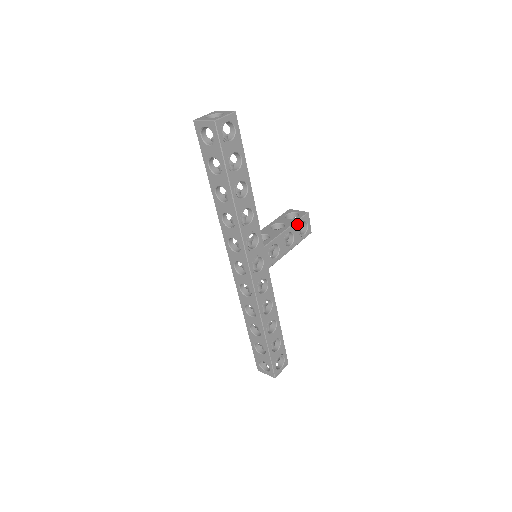
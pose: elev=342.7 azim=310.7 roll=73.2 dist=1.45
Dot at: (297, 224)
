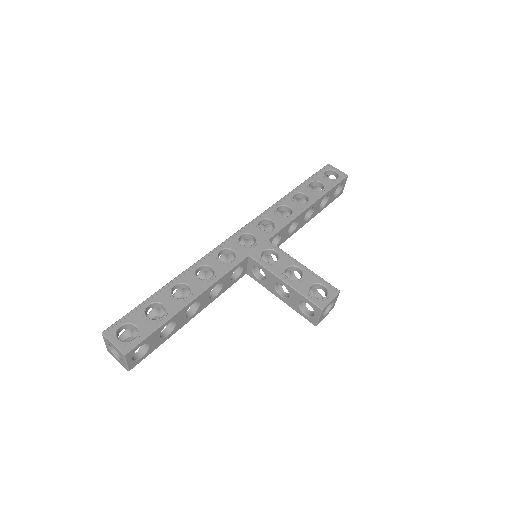
Dot at: (316, 279)
